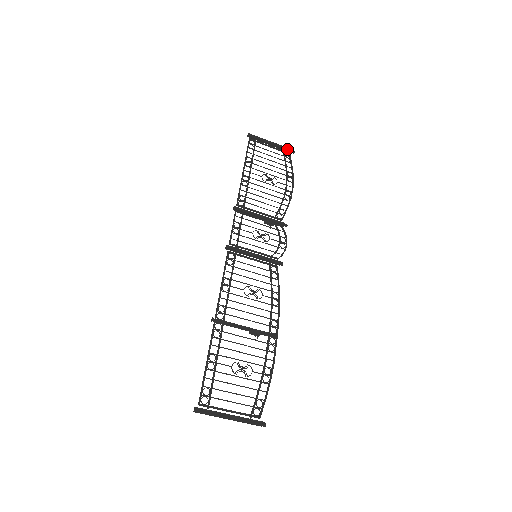
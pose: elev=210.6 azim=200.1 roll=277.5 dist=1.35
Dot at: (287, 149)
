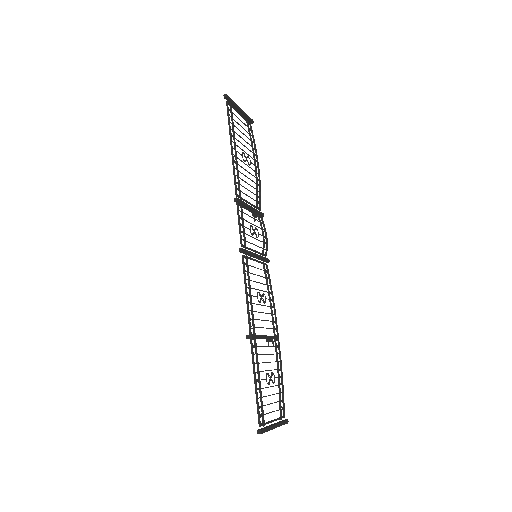
Dot at: (250, 118)
